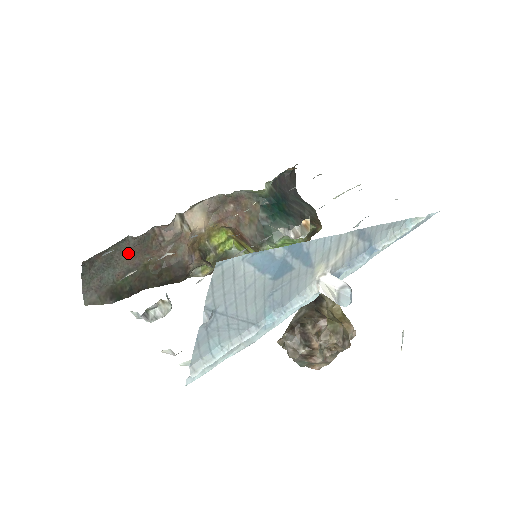
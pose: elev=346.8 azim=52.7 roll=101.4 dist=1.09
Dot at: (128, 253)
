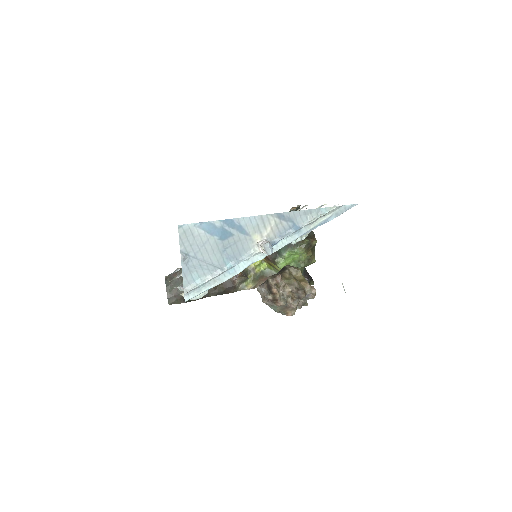
Dot at: occluded
